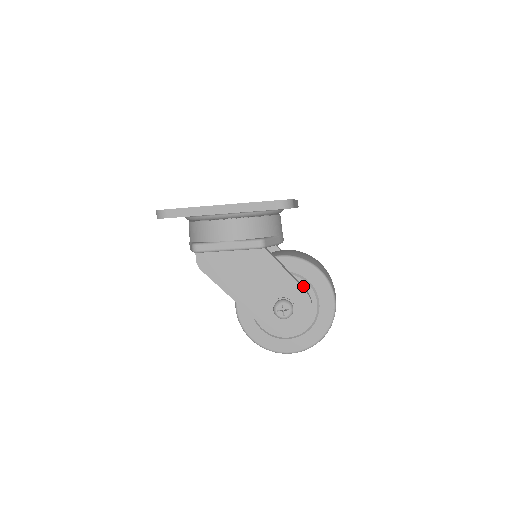
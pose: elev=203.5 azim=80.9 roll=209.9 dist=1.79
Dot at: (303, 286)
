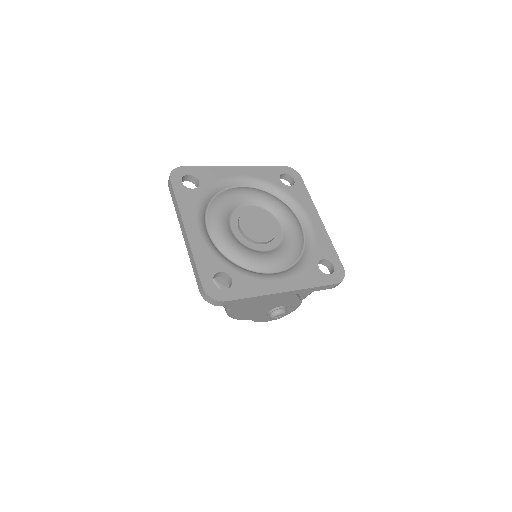
Dot at: occluded
